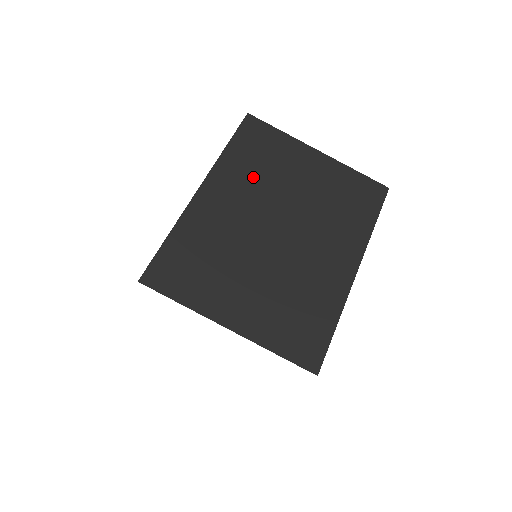
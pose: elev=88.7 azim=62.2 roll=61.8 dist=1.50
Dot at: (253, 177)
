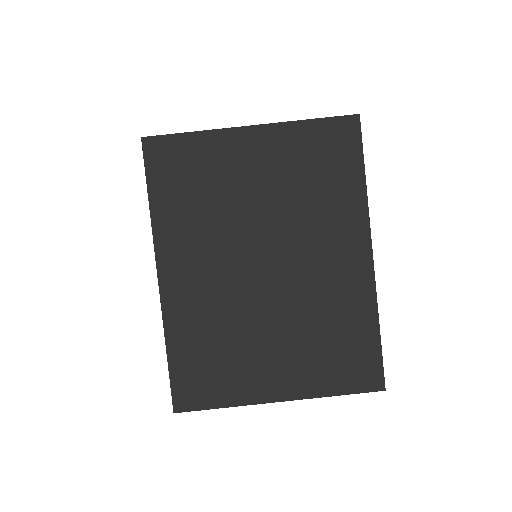
Dot at: (202, 229)
